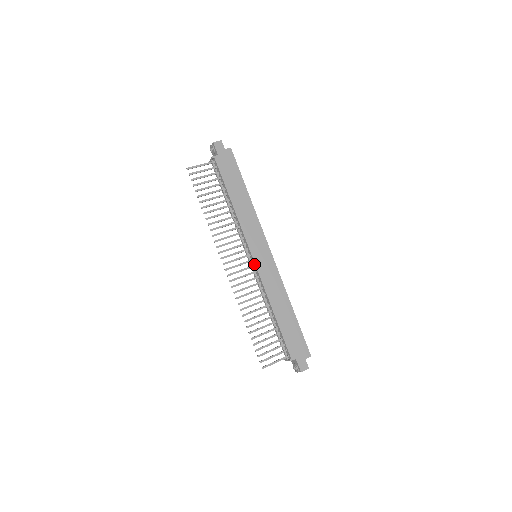
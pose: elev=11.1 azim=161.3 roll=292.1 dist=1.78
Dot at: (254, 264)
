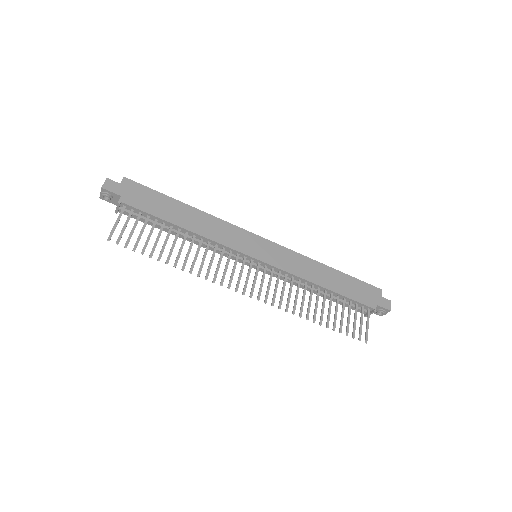
Dot at: (265, 264)
